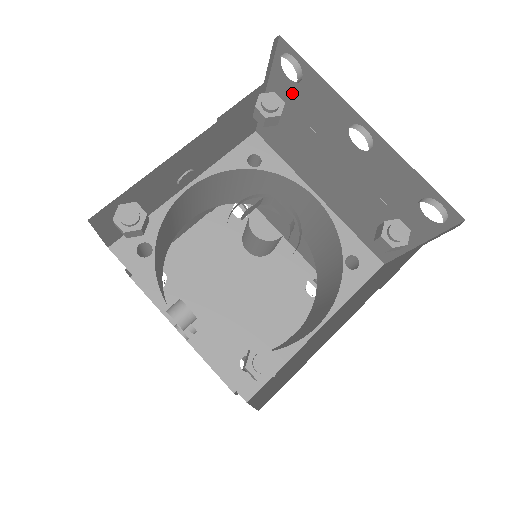
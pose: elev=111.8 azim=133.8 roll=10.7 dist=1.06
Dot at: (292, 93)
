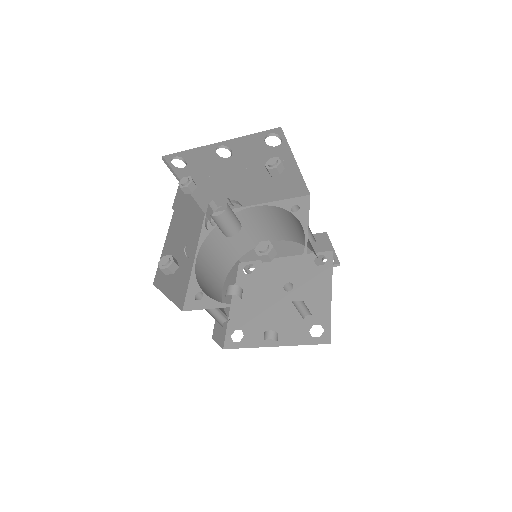
Dot at: (191, 172)
